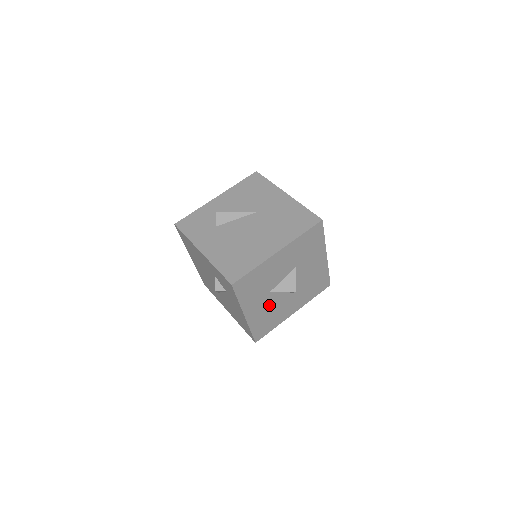
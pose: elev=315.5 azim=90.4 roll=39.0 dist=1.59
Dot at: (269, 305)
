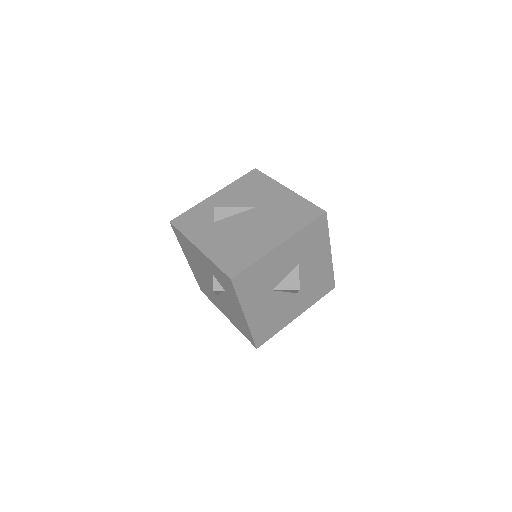
Dot at: (271, 306)
